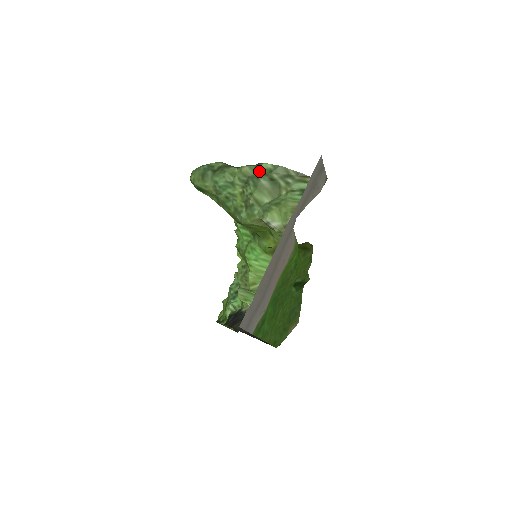
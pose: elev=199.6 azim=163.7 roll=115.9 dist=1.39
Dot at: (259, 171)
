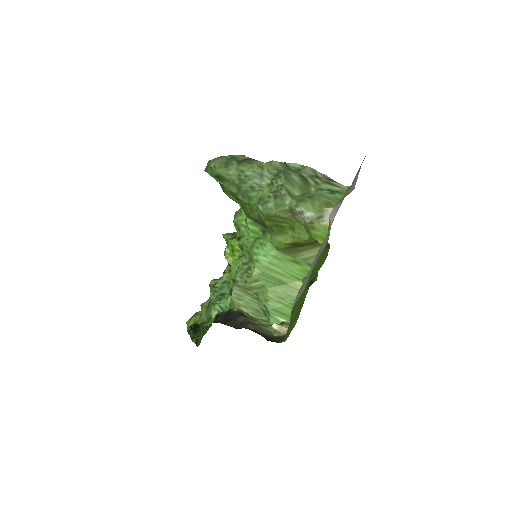
Dot at: (288, 168)
